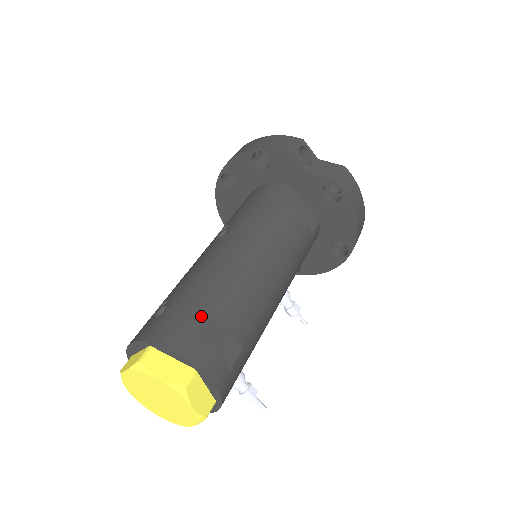
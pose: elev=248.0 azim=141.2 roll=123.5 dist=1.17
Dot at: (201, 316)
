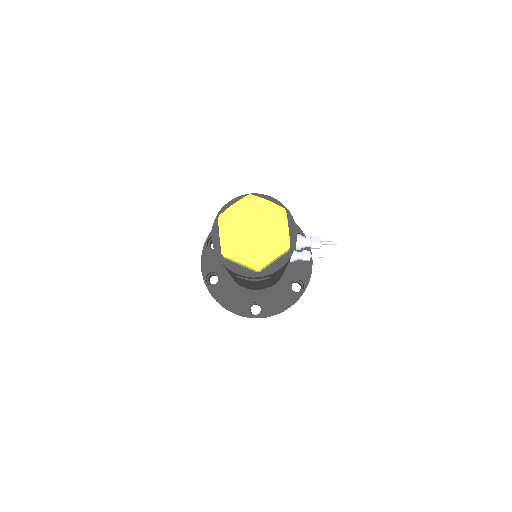
Dot at: occluded
